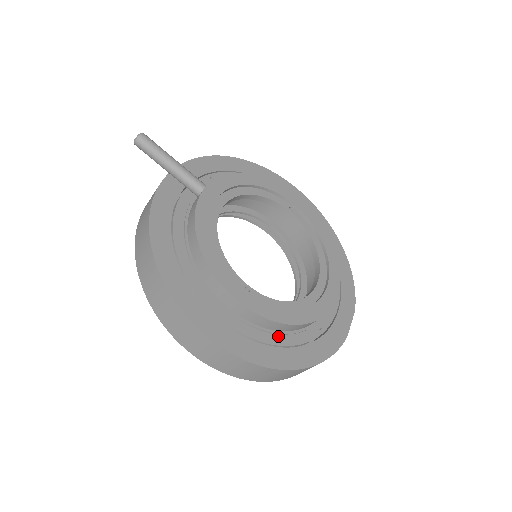
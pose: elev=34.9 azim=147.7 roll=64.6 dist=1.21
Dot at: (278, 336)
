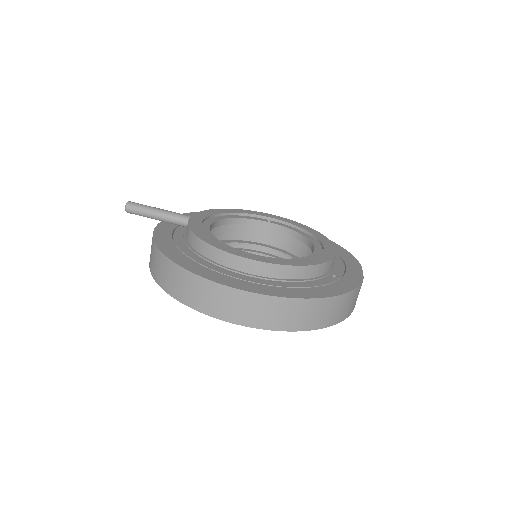
Dot at: (298, 283)
